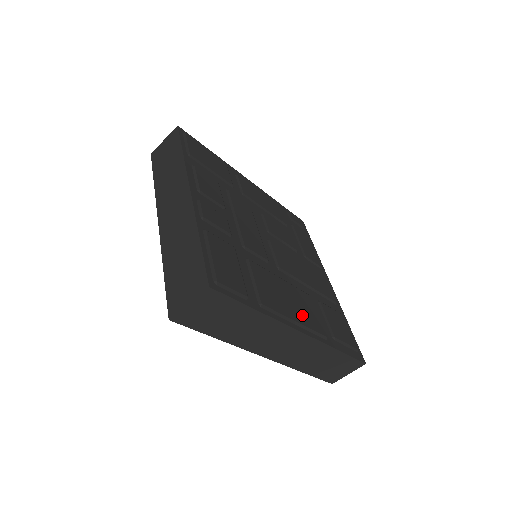
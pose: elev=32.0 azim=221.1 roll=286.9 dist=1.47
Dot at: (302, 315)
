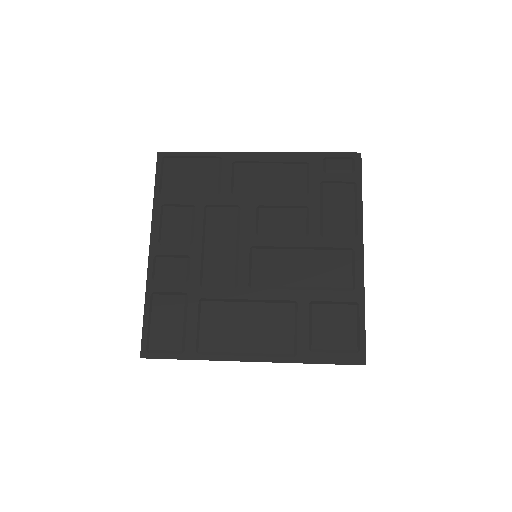
Dot at: (261, 340)
